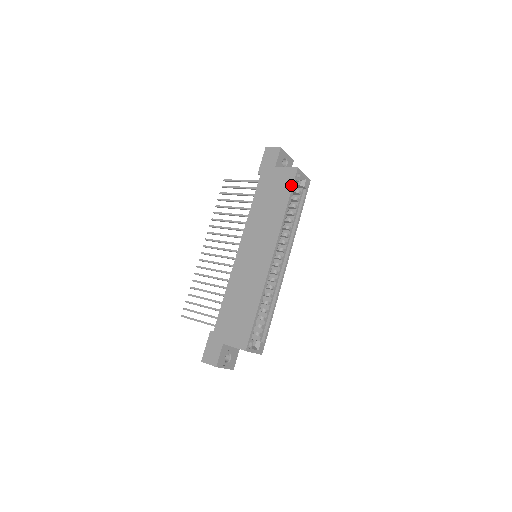
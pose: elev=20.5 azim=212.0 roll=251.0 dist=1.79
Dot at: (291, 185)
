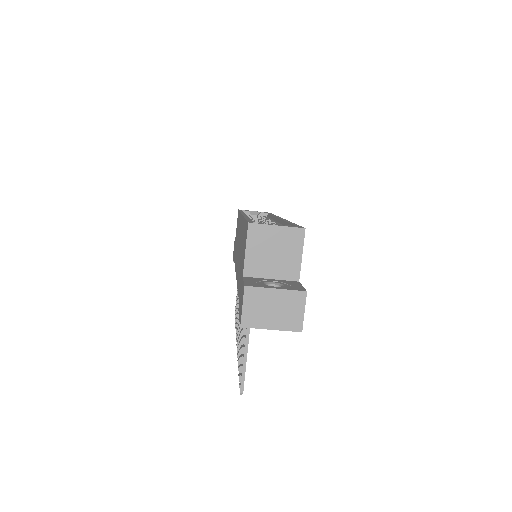
Dot at: (238, 213)
